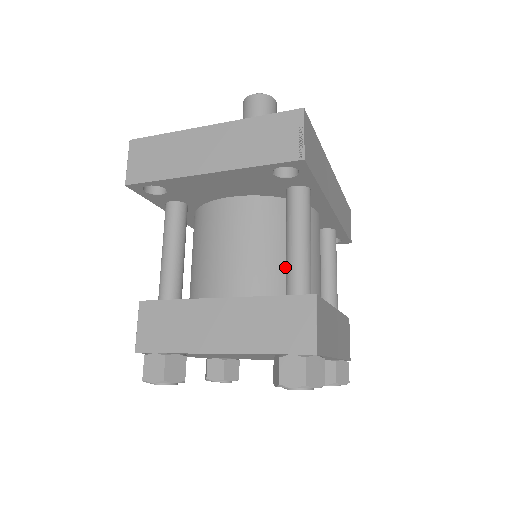
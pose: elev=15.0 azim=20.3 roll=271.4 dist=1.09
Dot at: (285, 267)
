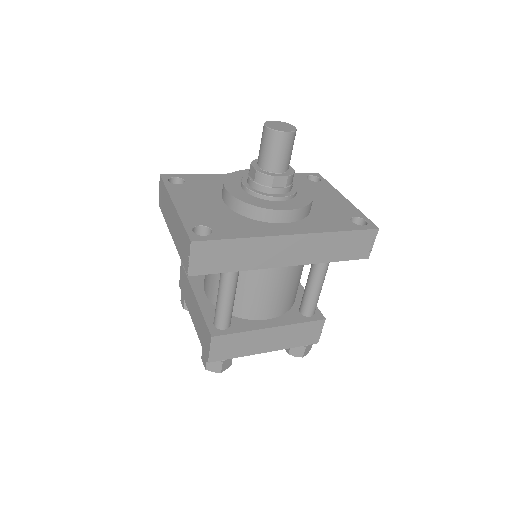
Dot at: occluded
